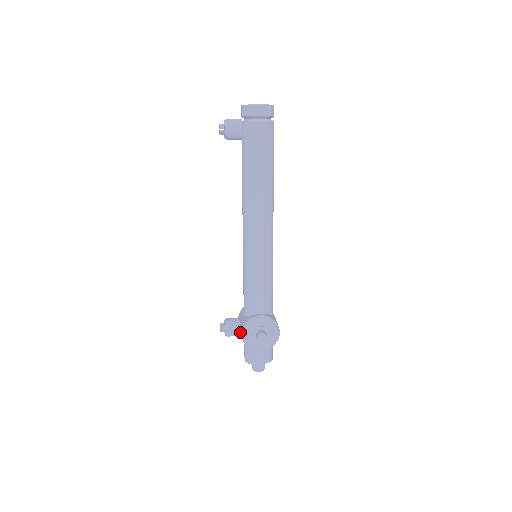
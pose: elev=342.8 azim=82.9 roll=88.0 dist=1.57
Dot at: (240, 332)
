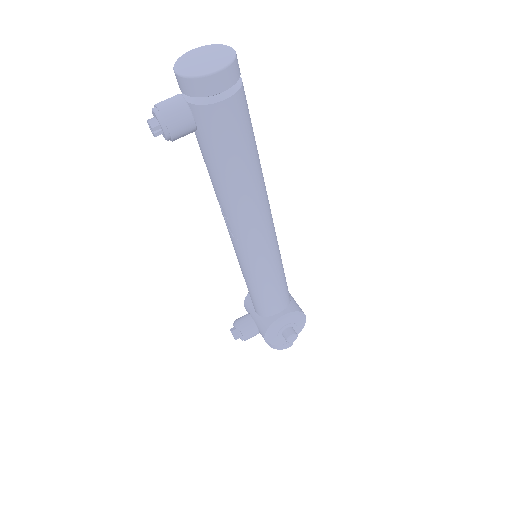
Dot at: (259, 332)
